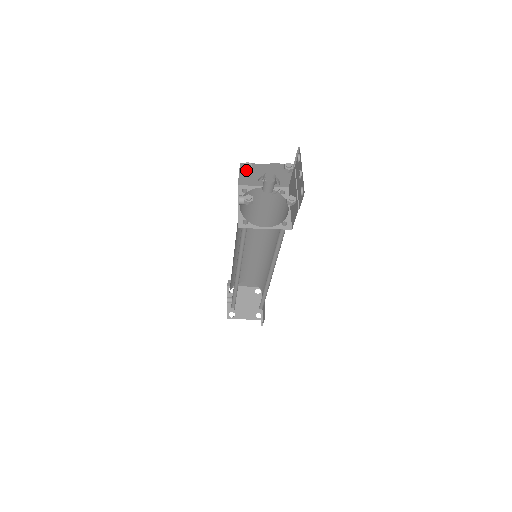
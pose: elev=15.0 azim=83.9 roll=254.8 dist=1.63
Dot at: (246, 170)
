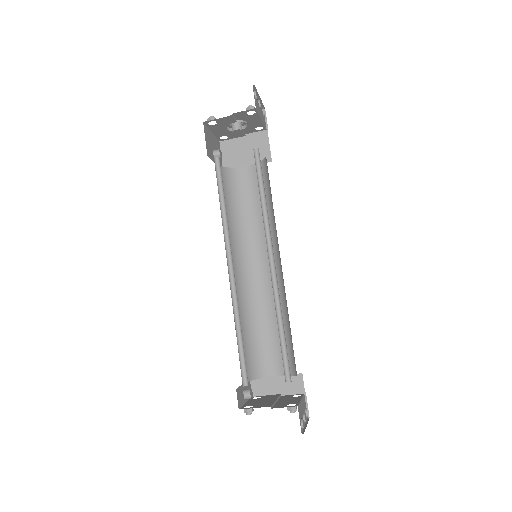
Dot at: (221, 135)
